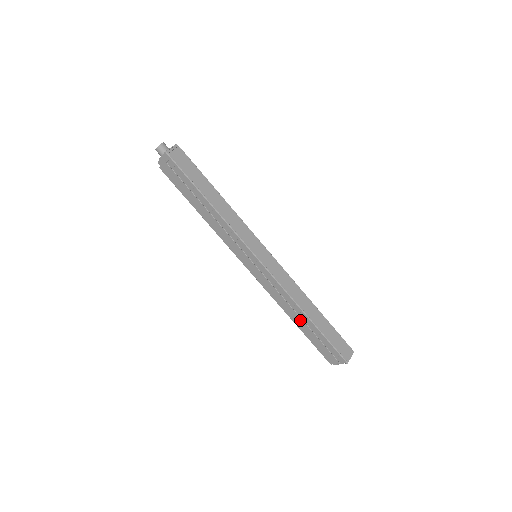
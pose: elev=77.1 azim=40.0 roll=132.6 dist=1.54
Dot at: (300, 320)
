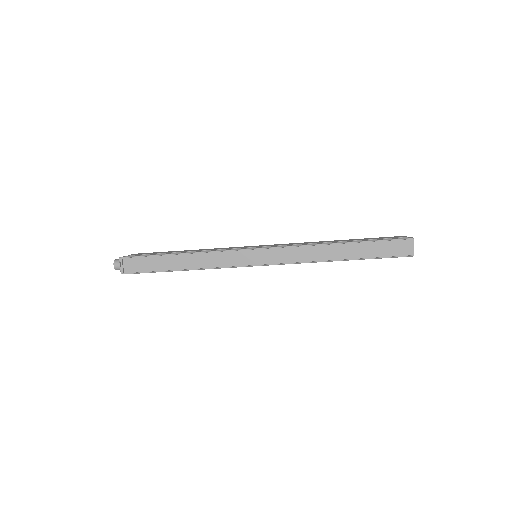
Dot at: occluded
